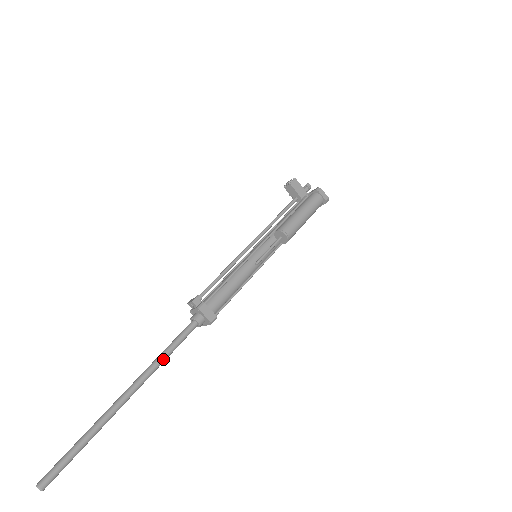
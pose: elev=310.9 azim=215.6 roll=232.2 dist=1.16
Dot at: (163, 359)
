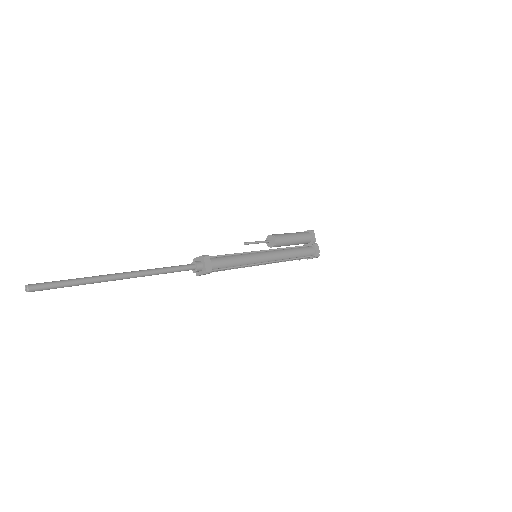
Dot at: (158, 268)
